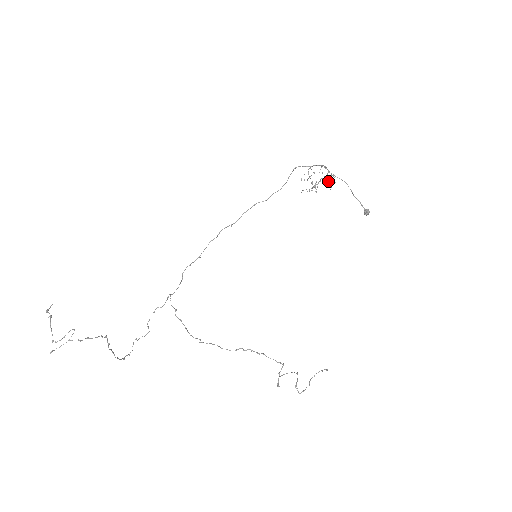
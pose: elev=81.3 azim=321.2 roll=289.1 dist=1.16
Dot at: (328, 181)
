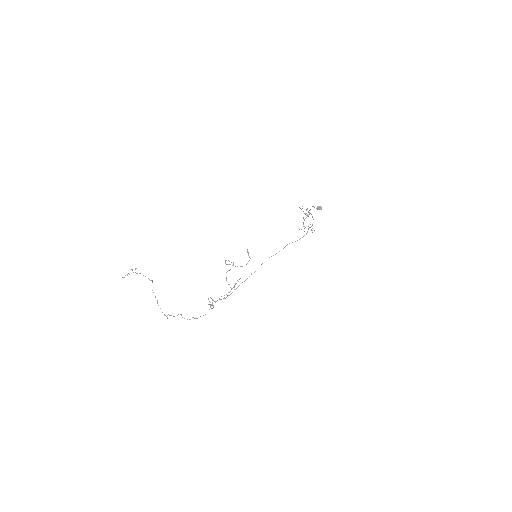
Dot at: occluded
